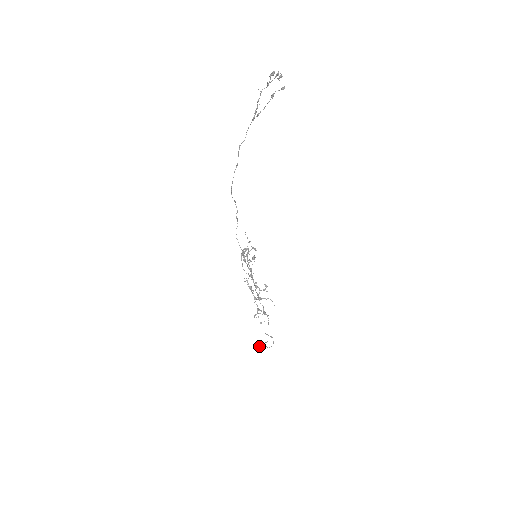
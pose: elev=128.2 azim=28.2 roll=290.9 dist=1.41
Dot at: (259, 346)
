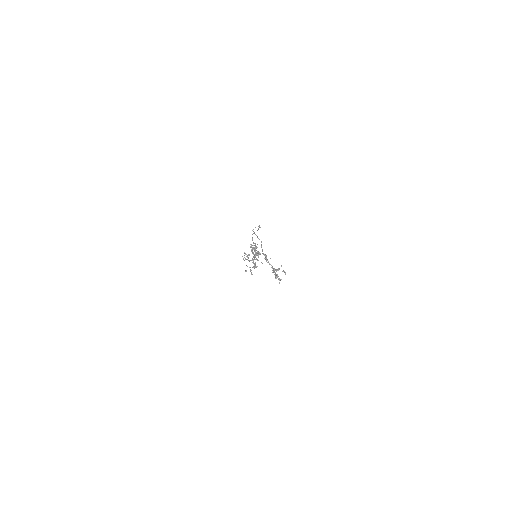
Dot at: (256, 254)
